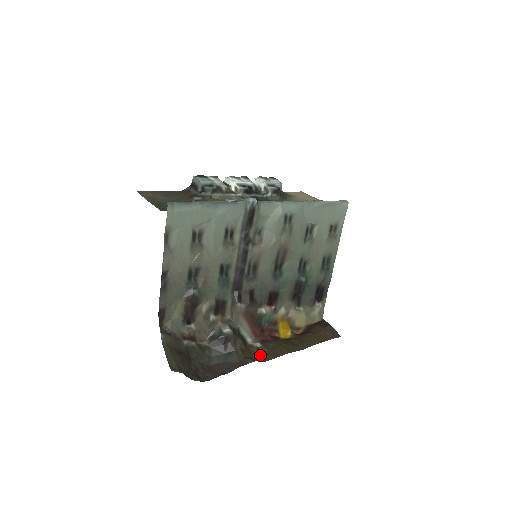
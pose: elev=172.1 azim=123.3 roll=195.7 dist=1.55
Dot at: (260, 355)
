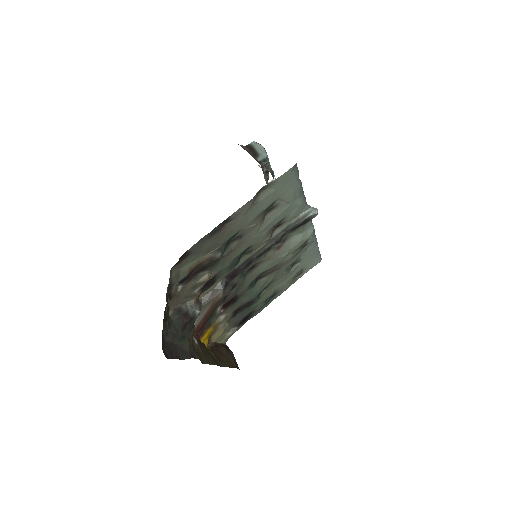
Dot at: (198, 354)
